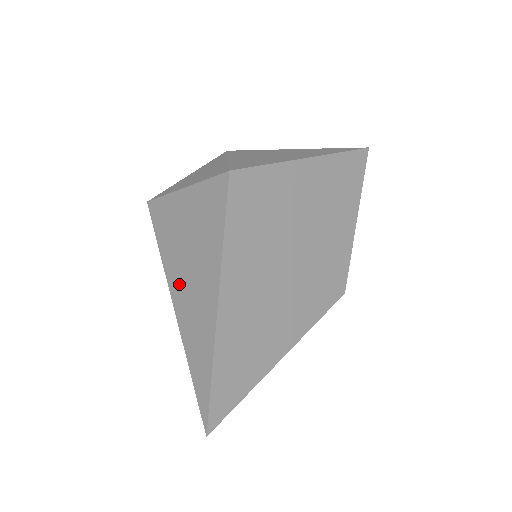
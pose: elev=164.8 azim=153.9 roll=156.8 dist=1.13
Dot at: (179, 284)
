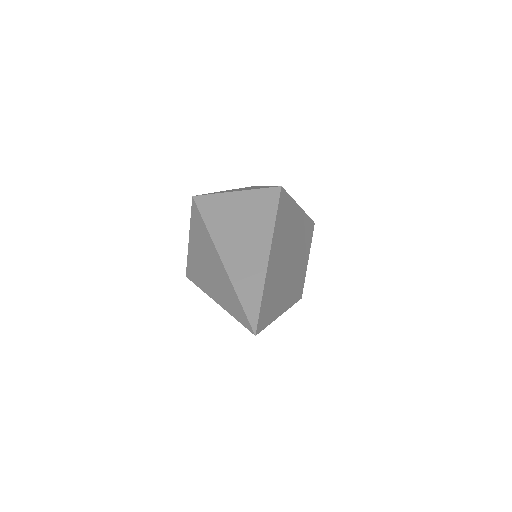
Dot at: (228, 245)
